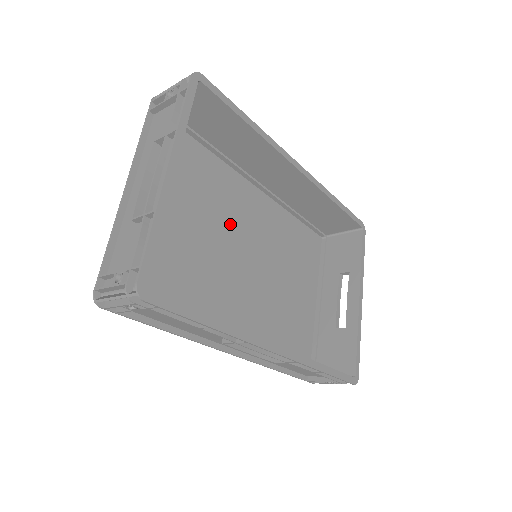
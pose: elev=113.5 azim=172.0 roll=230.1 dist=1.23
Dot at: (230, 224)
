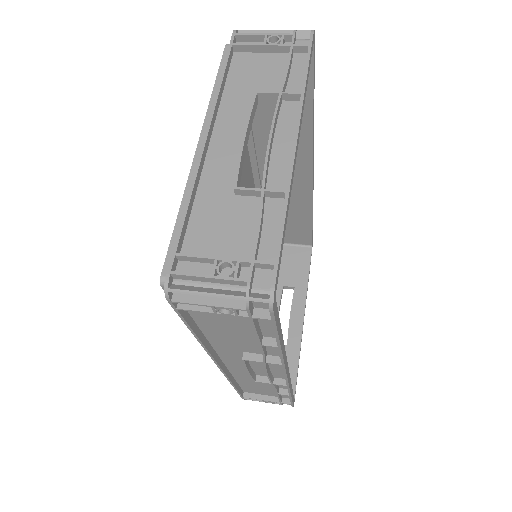
Dot at: occluded
